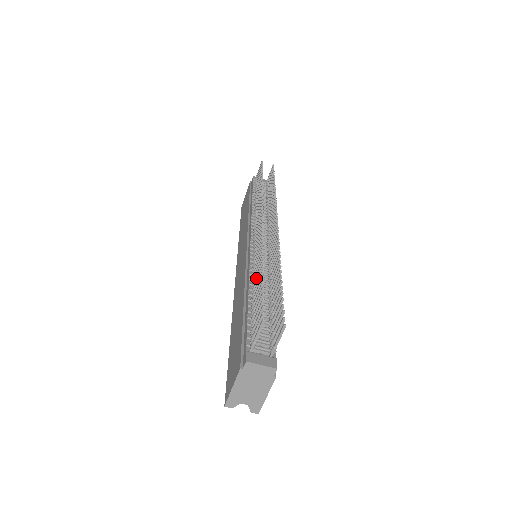
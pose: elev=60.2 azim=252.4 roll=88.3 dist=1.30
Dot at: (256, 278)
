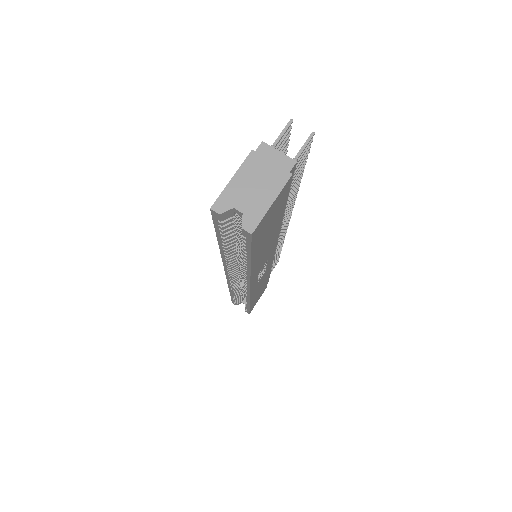
Dot at: occluded
